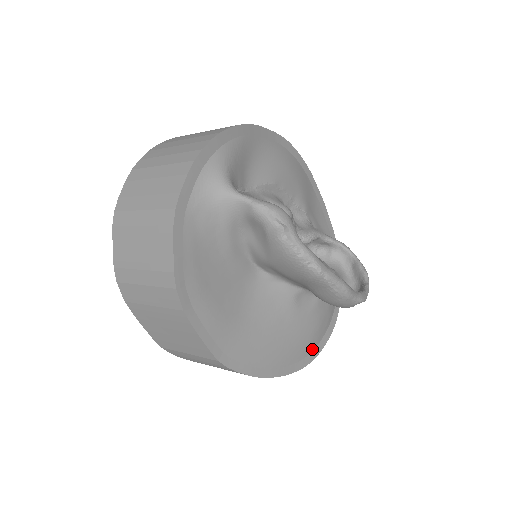
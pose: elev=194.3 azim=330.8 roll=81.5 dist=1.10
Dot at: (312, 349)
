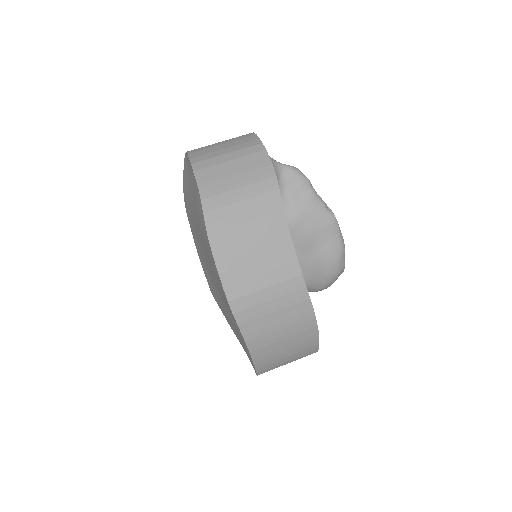
Dot at: occluded
